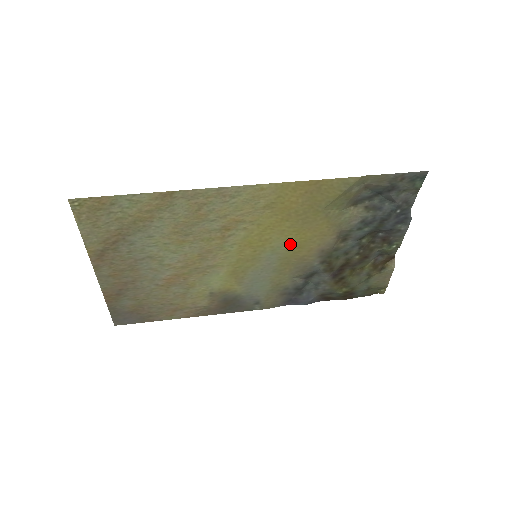
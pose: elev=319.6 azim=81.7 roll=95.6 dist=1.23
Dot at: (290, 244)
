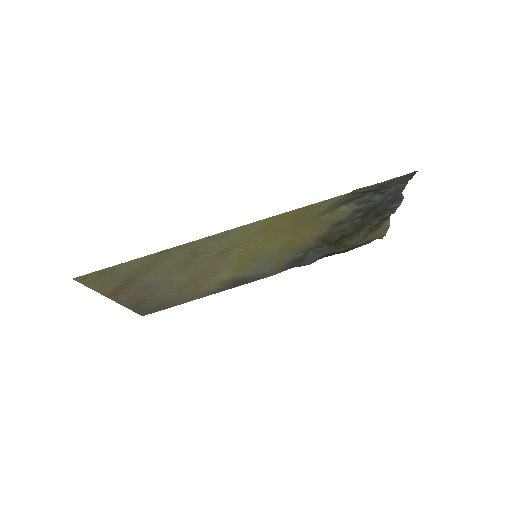
Dot at: (286, 242)
